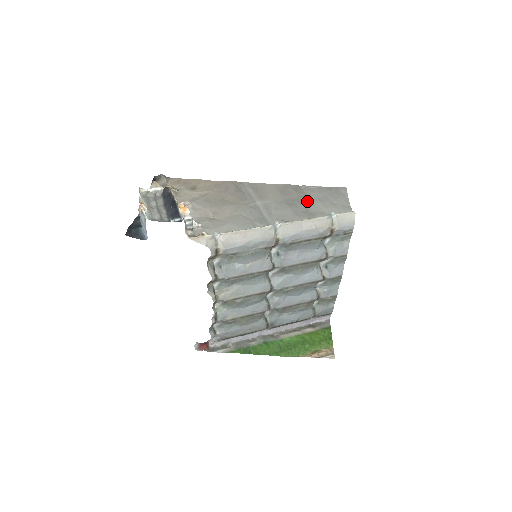
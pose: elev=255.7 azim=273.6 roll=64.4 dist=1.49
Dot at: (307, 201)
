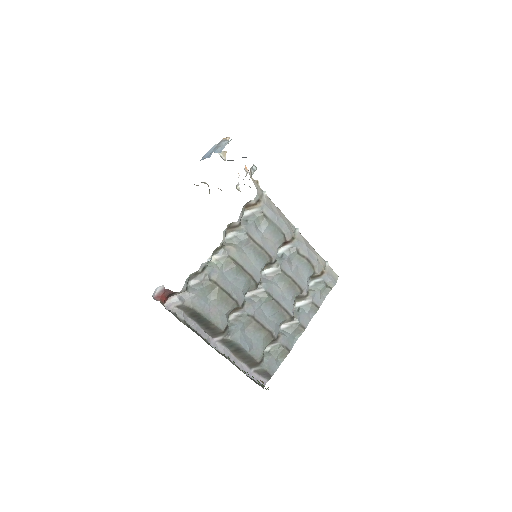
Dot at: occluded
